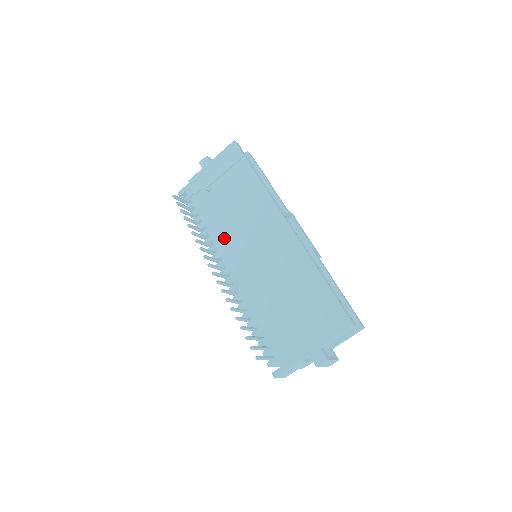
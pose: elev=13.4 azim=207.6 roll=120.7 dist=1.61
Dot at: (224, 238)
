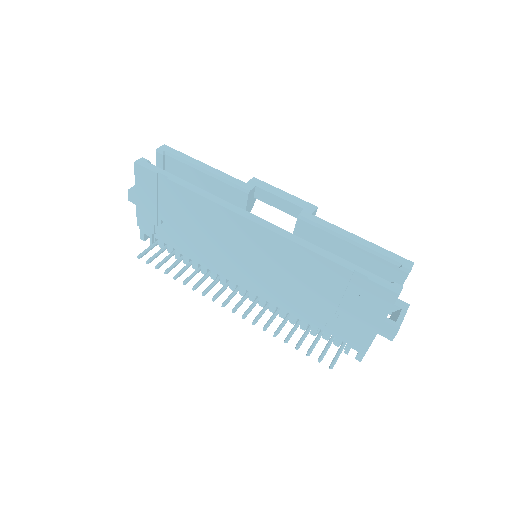
Dot at: (214, 264)
